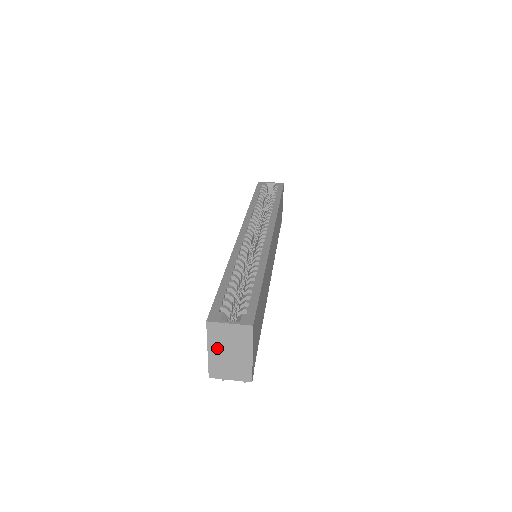
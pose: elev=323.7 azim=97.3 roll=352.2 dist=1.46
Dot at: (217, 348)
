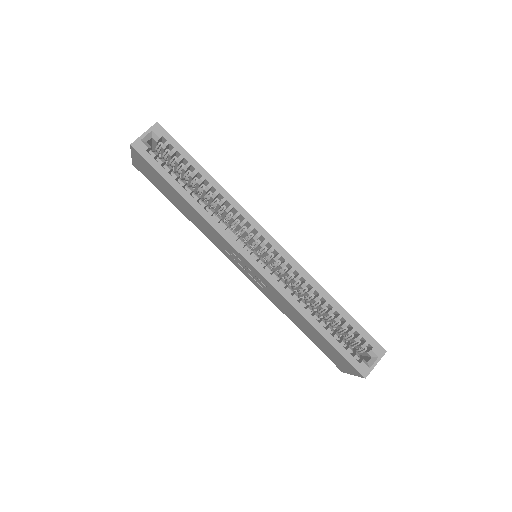
Dot at: occluded
